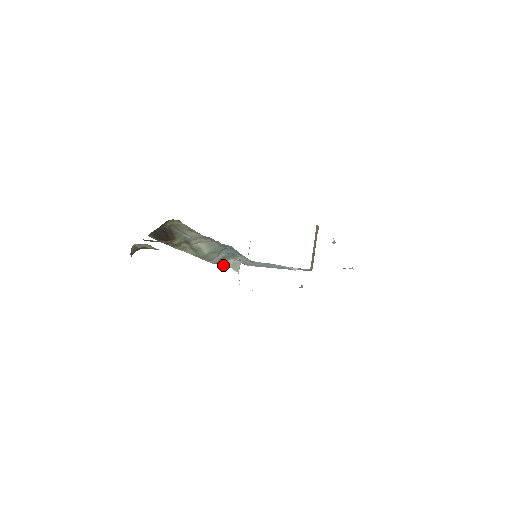
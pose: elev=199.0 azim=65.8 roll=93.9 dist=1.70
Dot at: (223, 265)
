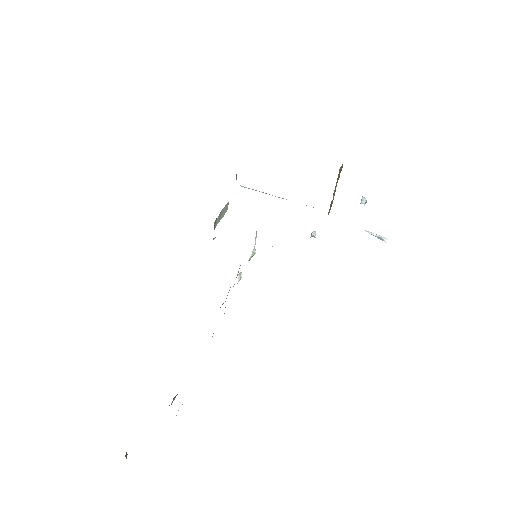
Dot at: occluded
